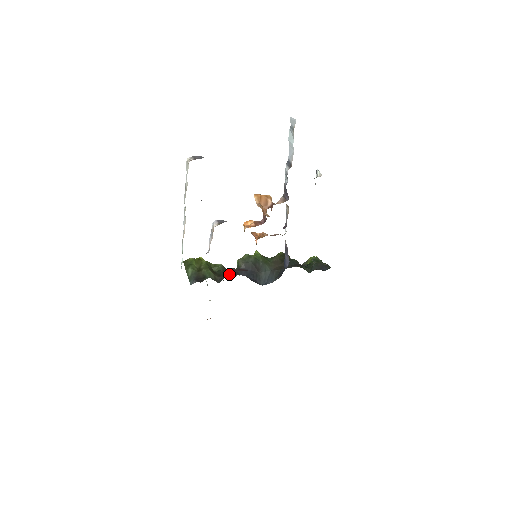
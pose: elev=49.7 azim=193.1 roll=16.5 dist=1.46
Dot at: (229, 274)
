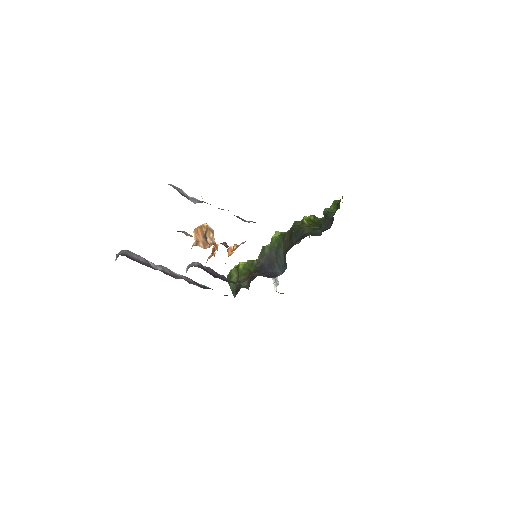
Dot at: (253, 277)
